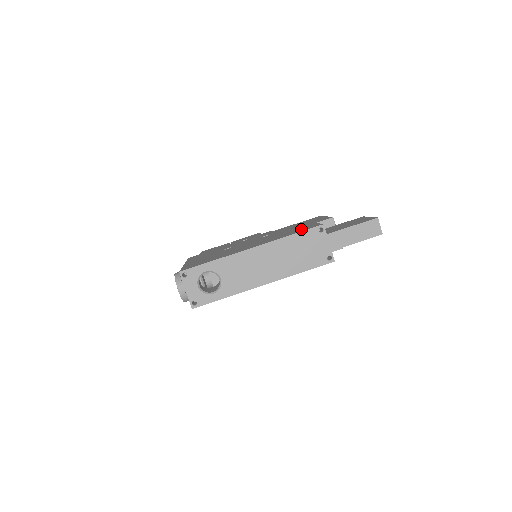
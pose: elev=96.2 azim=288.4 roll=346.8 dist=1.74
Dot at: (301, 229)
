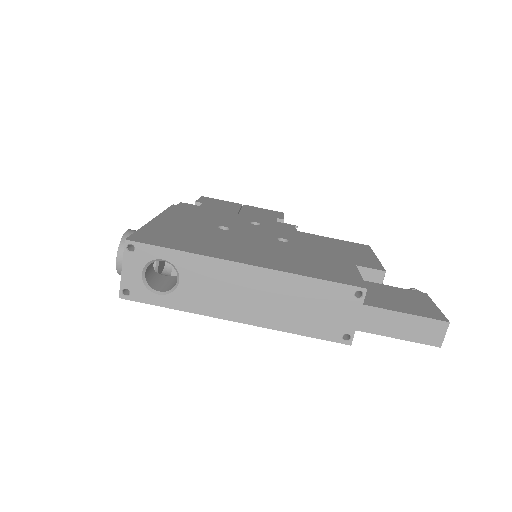
Dot at: (332, 272)
